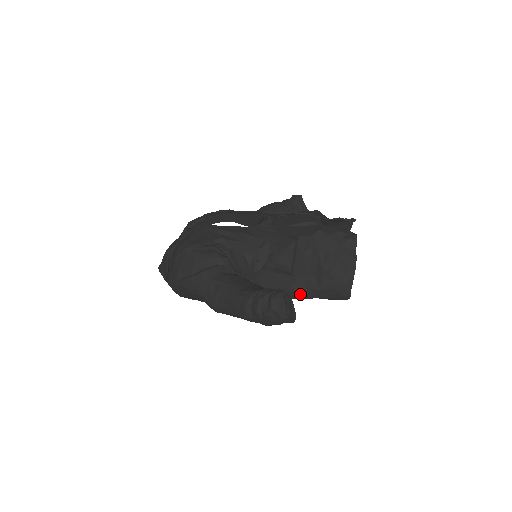
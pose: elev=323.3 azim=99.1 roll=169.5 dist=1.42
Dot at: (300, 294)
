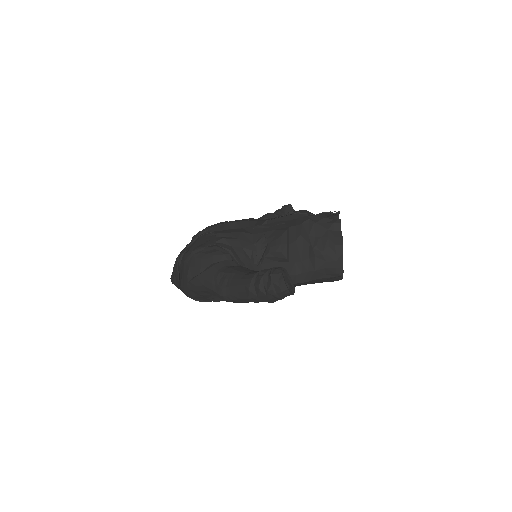
Dot at: (298, 279)
